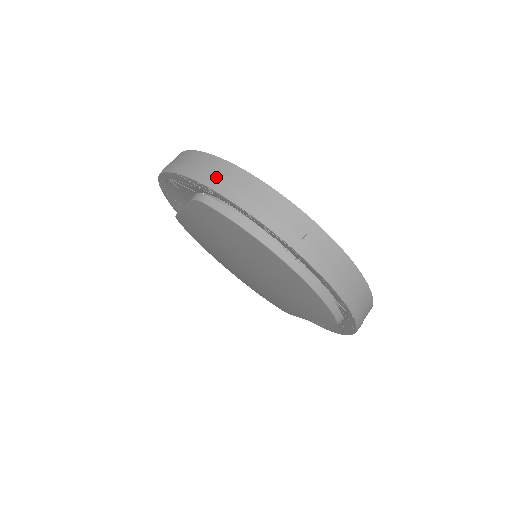
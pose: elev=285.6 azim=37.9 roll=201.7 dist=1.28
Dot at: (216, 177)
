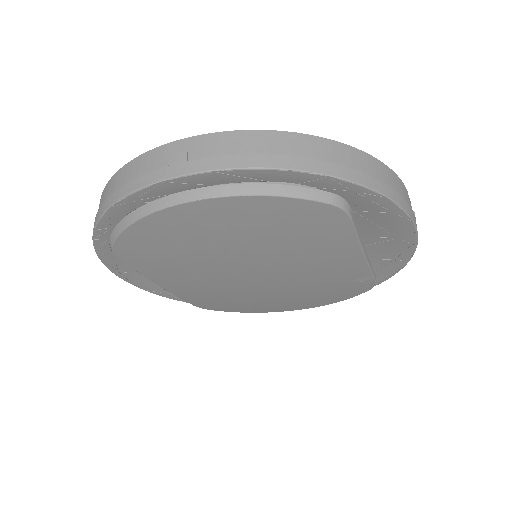
Dot at: occluded
